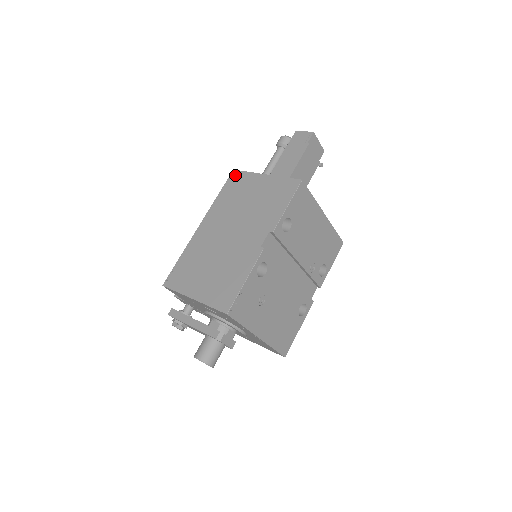
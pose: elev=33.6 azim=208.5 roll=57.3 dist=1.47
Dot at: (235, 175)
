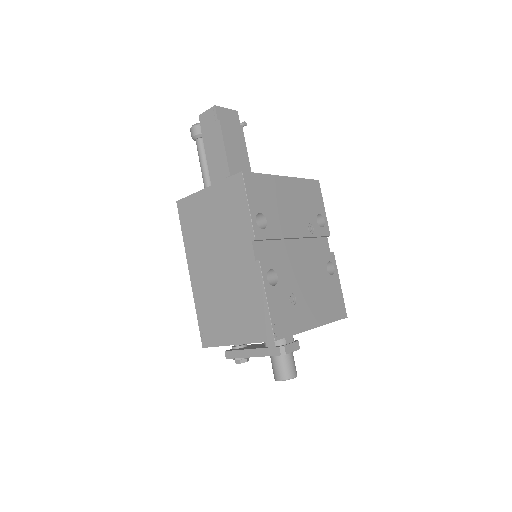
Dot at: (182, 206)
